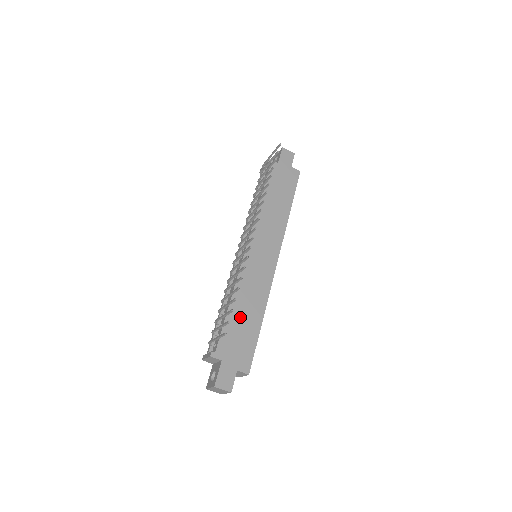
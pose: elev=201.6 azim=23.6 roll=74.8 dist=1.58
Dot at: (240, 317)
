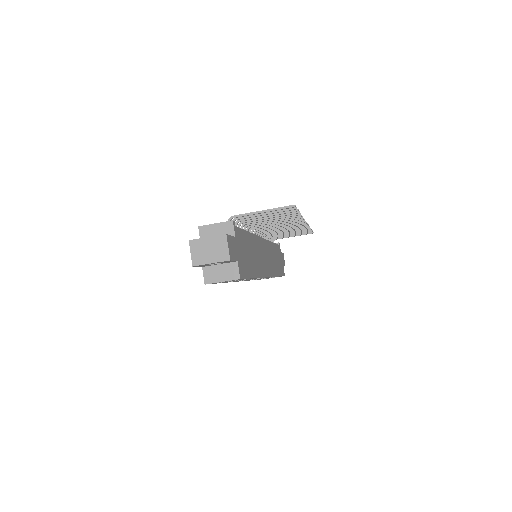
Dot at: (250, 249)
